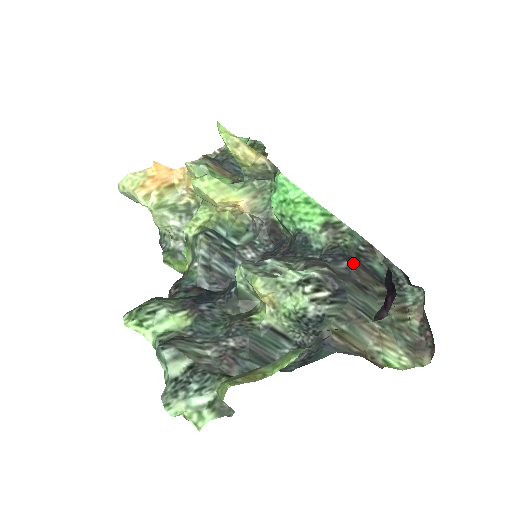
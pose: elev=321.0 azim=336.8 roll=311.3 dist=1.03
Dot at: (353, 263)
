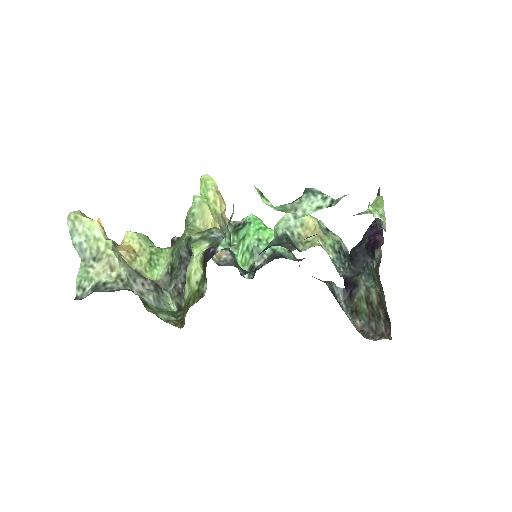
Dot at: occluded
